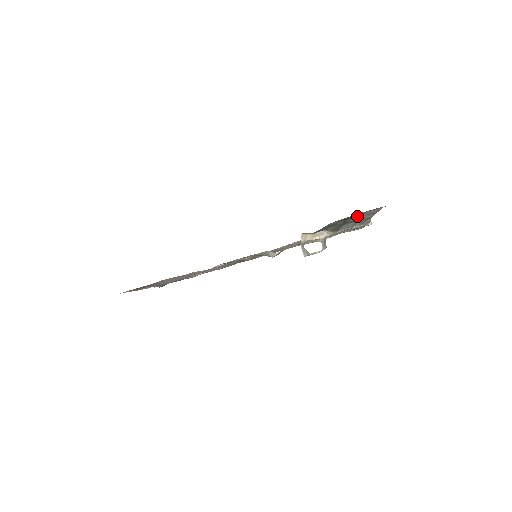
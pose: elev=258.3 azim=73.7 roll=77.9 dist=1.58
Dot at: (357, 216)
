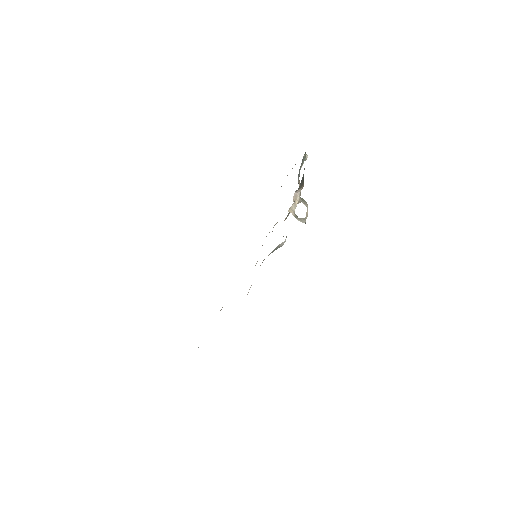
Dot at: occluded
